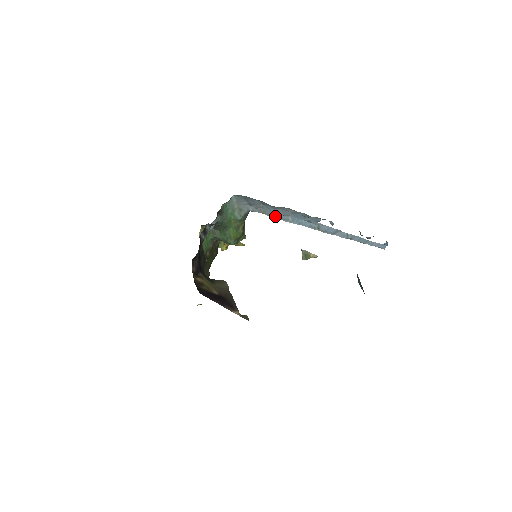
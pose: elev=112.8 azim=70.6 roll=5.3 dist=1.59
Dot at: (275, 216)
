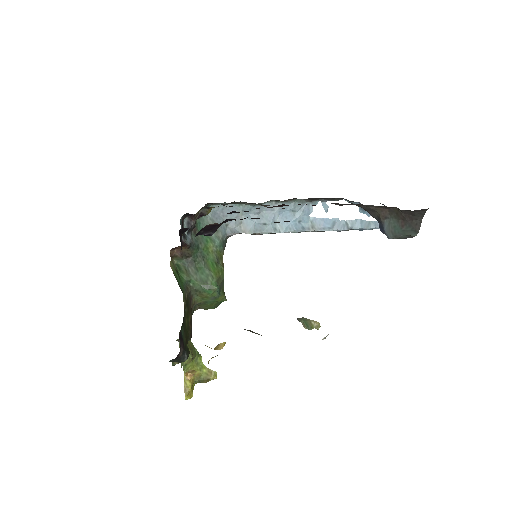
Dot at: (259, 230)
